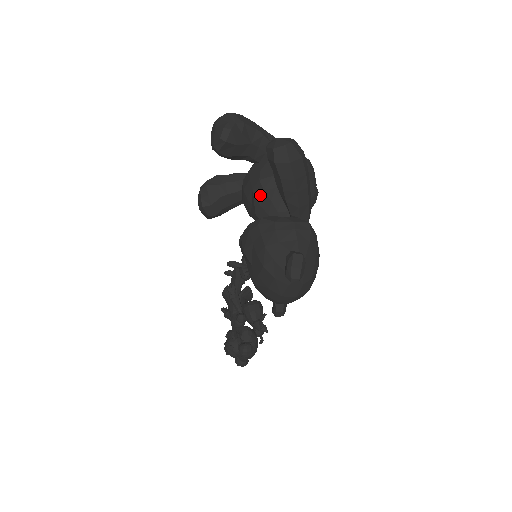
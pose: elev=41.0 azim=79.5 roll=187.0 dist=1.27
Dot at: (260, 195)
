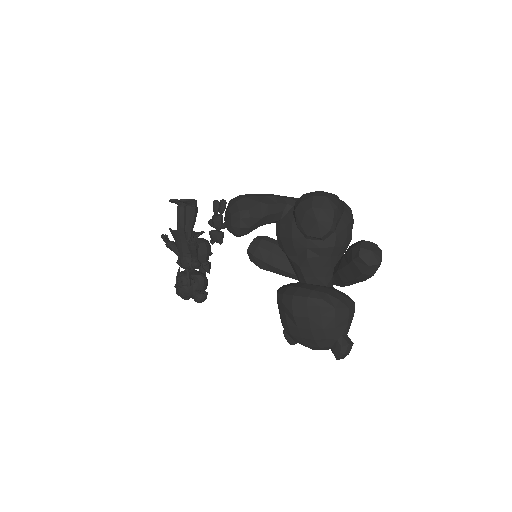
Dot at: (314, 259)
